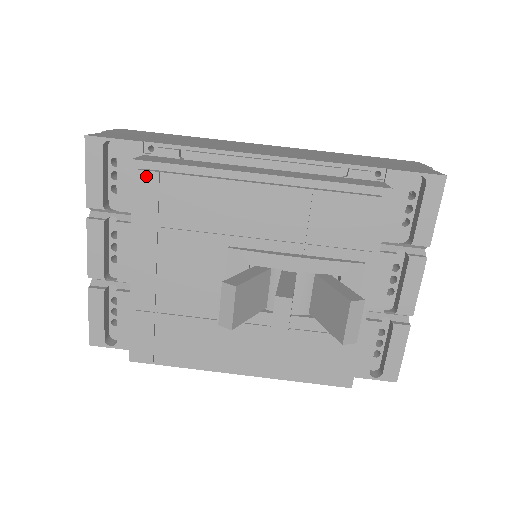
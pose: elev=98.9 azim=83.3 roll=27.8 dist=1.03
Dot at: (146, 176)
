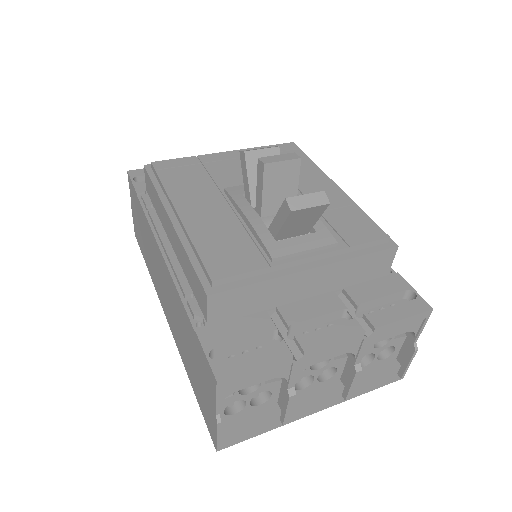
Dot at: (293, 145)
